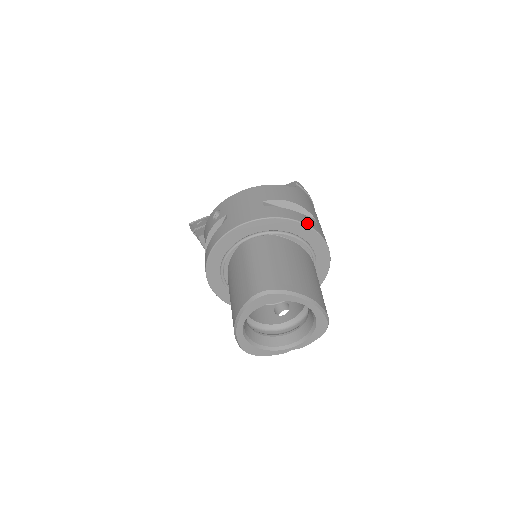
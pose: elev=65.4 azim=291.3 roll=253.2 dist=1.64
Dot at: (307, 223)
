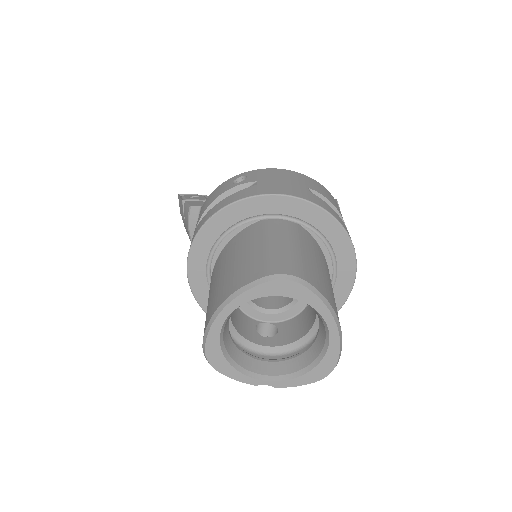
Dot at: (350, 237)
